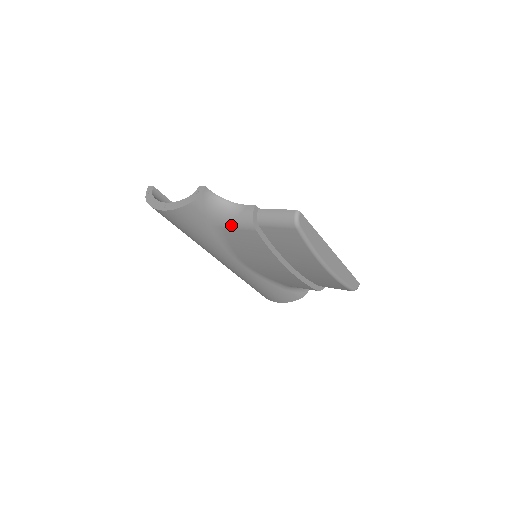
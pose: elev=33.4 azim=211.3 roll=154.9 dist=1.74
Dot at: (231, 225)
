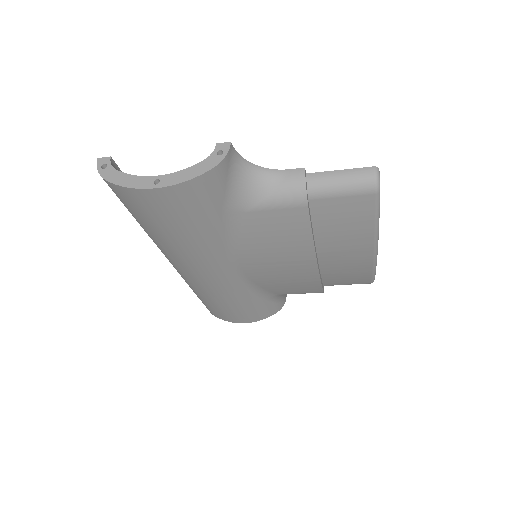
Dot at: (261, 204)
